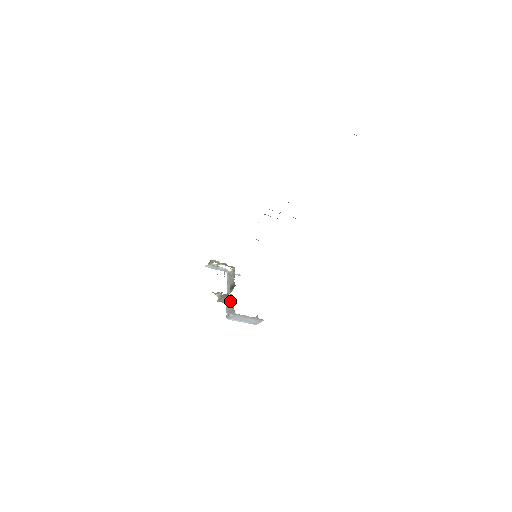
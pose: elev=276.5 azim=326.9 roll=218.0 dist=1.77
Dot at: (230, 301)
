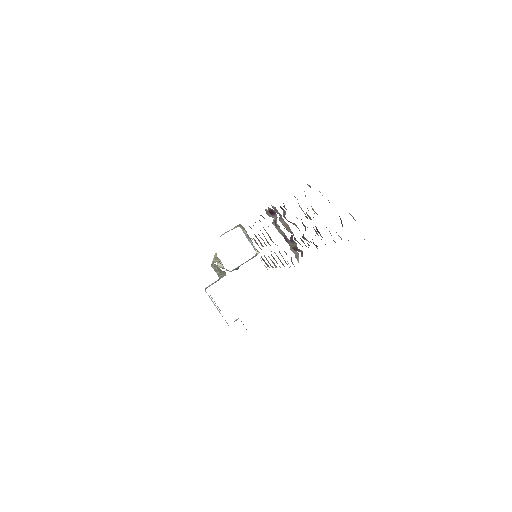
Dot at: (221, 277)
